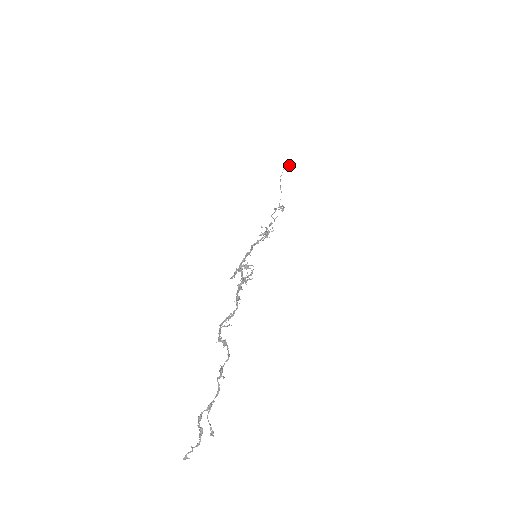
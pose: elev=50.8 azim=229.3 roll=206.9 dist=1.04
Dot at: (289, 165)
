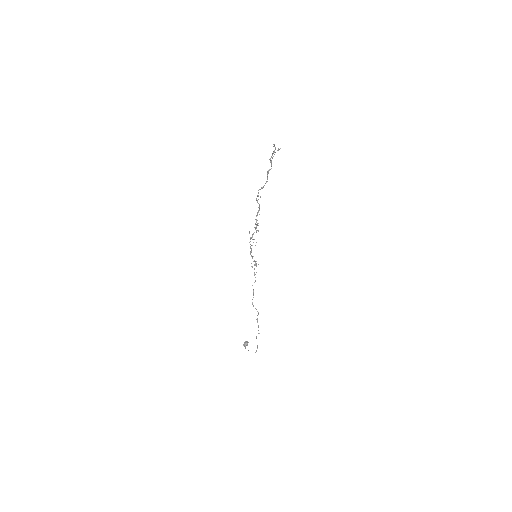
Dot at: (247, 341)
